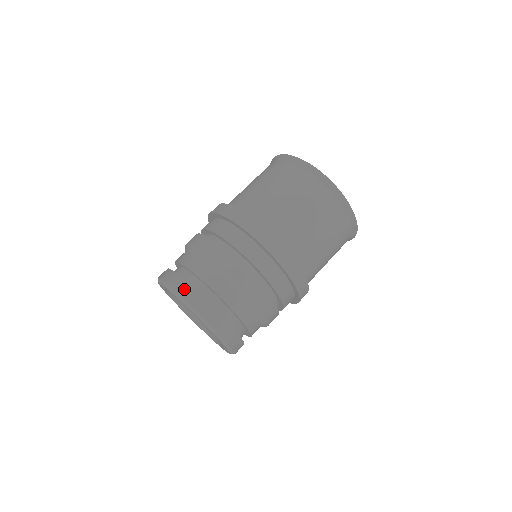
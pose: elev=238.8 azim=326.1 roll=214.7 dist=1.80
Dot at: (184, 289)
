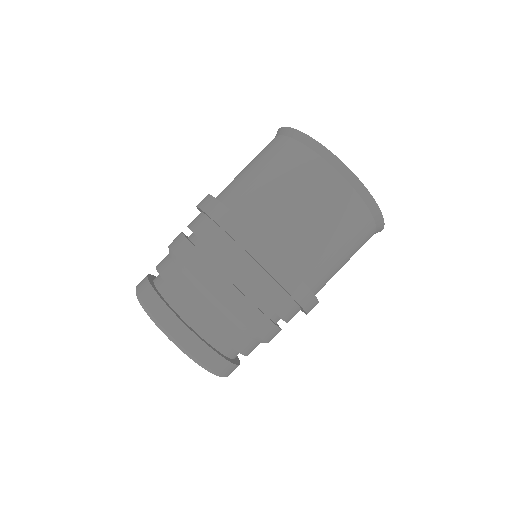
Dot at: (145, 292)
